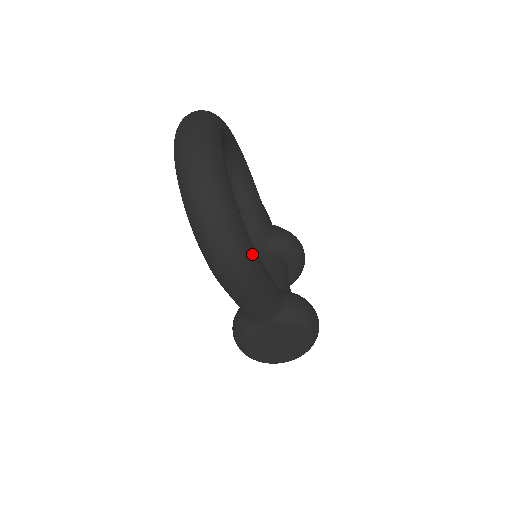
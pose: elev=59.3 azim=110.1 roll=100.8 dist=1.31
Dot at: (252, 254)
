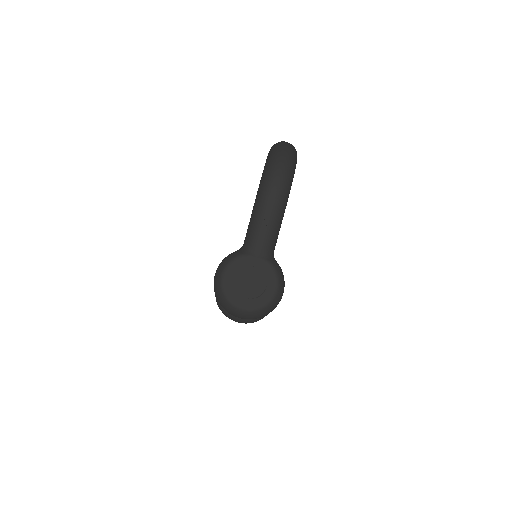
Dot at: (290, 188)
